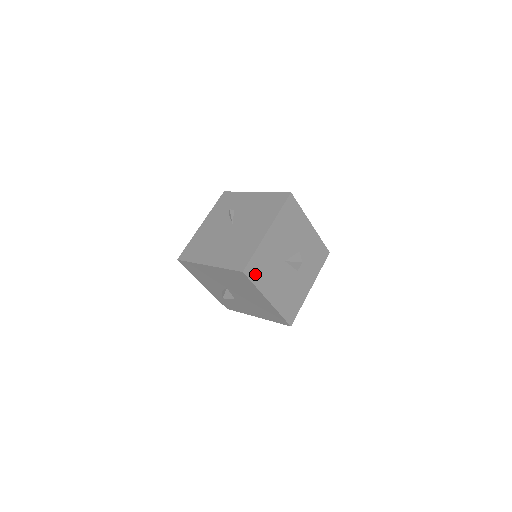
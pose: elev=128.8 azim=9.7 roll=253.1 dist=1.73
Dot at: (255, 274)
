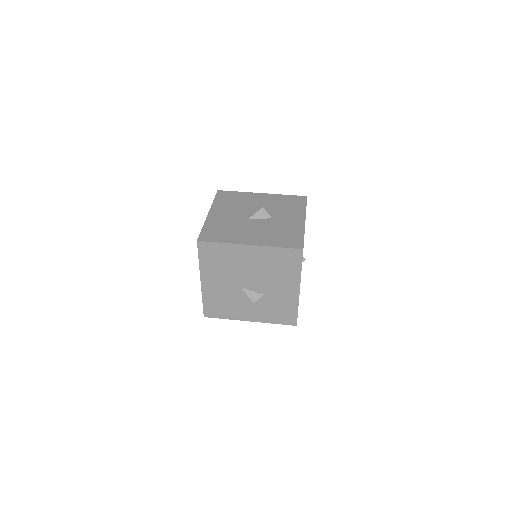
Dot at: (215, 237)
